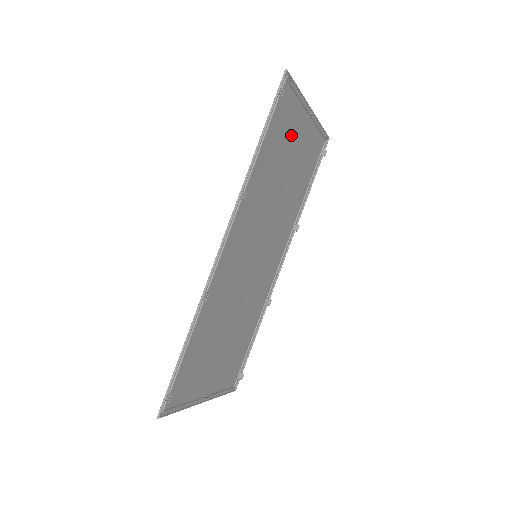
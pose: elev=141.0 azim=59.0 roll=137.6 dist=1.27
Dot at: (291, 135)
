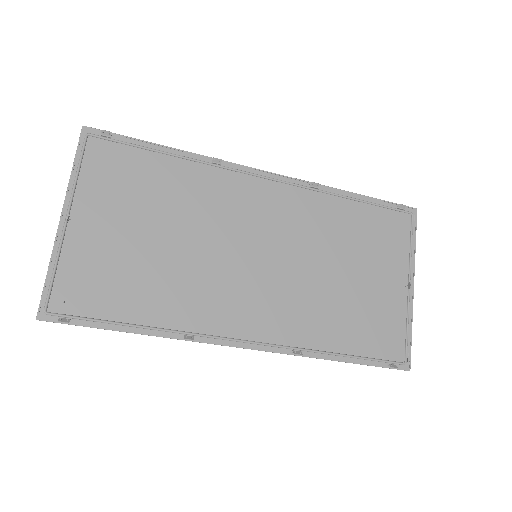
Dot at: (381, 259)
